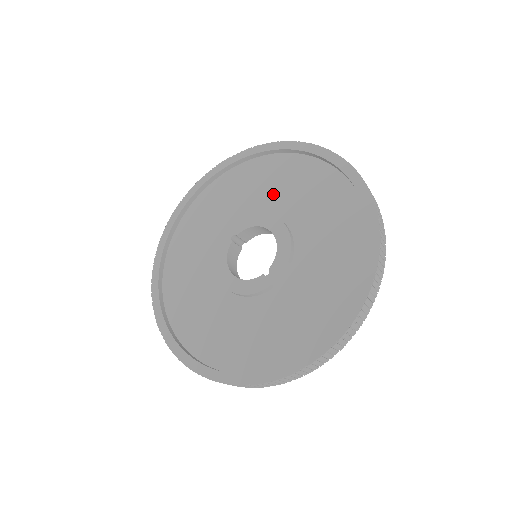
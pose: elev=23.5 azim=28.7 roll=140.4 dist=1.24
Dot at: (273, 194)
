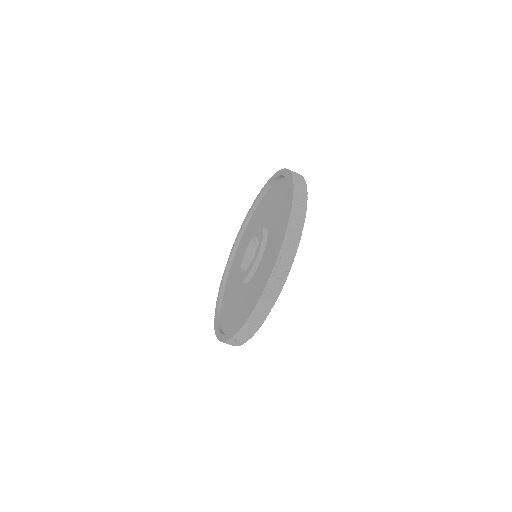
Dot at: occluded
